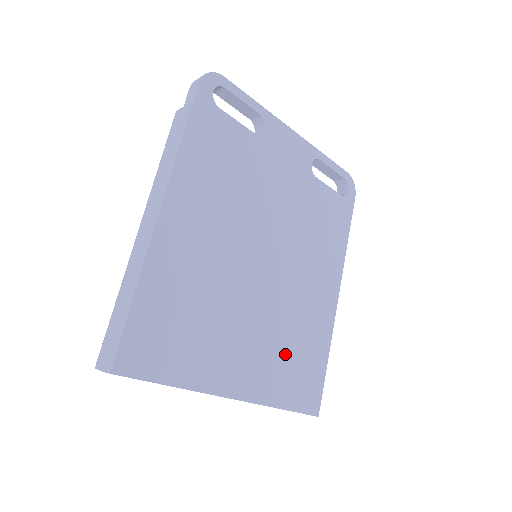
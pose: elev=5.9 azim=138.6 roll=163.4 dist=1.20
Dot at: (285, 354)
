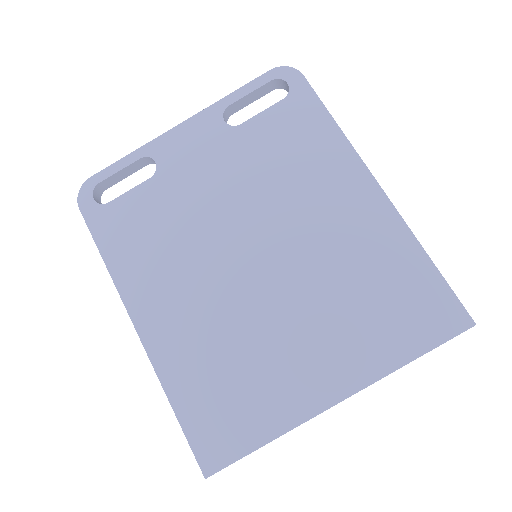
Dot at: (363, 309)
